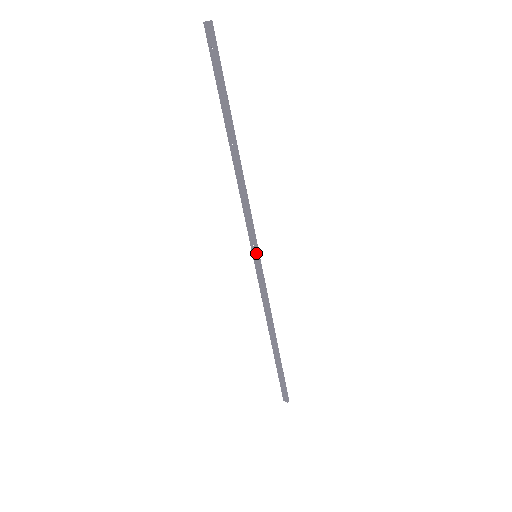
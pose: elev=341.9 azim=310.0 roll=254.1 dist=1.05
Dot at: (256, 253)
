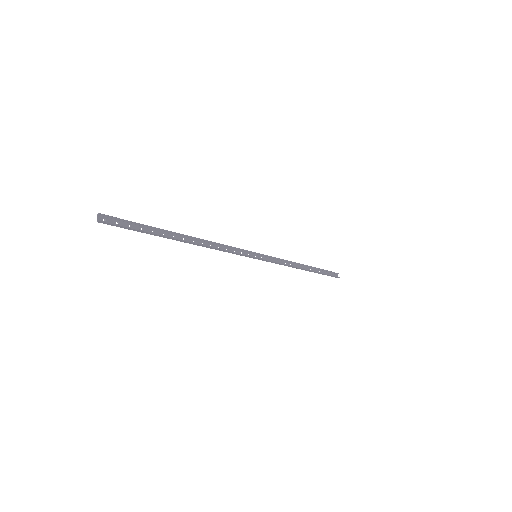
Dot at: (253, 257)
